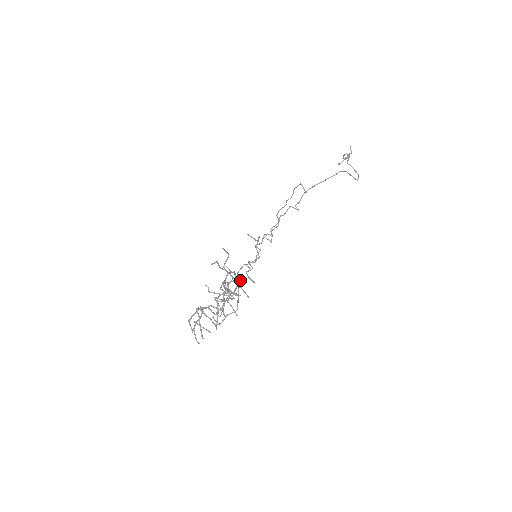
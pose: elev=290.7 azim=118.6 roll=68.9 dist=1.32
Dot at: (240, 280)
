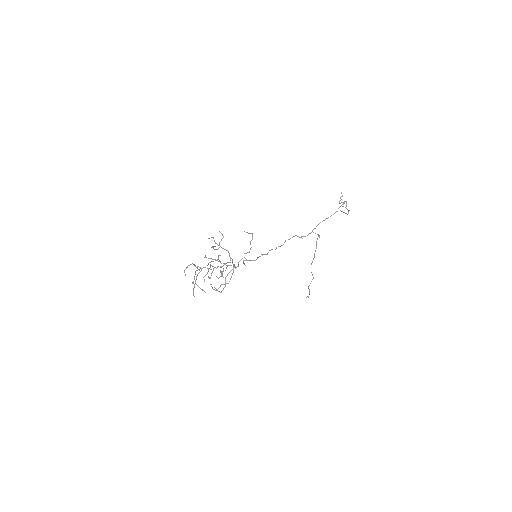
Dot at: (238, 266)
